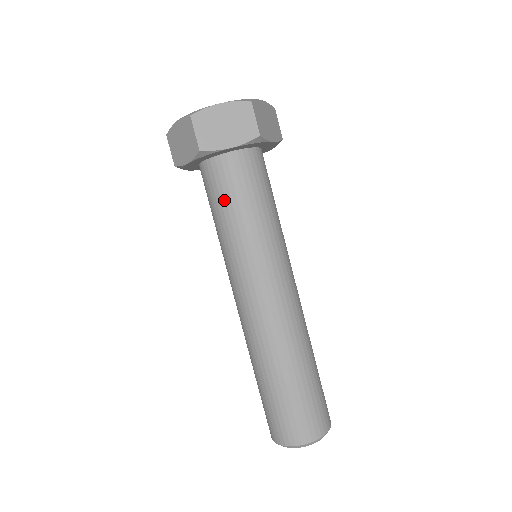
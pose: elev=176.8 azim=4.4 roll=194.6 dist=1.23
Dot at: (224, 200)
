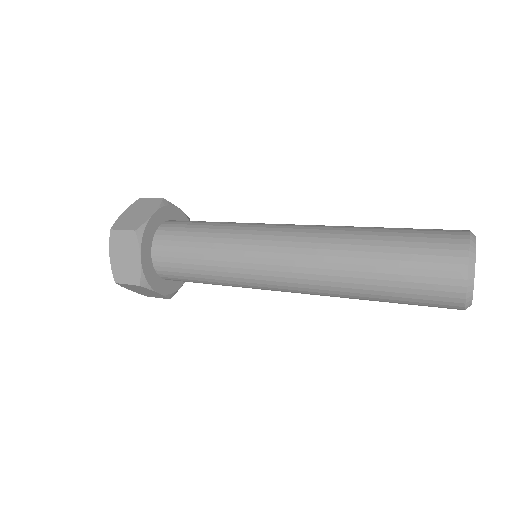
Dot at: (187, 243)
